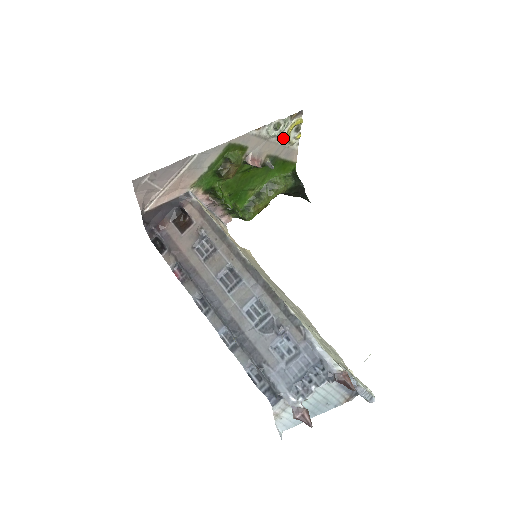
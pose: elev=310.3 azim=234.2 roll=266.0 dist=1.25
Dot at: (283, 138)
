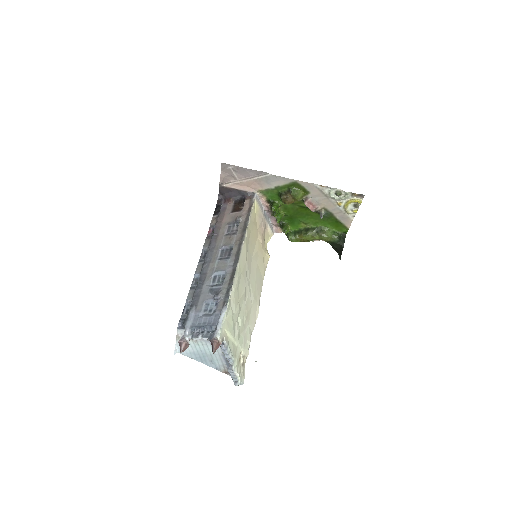
Dot at: (341, 204)
